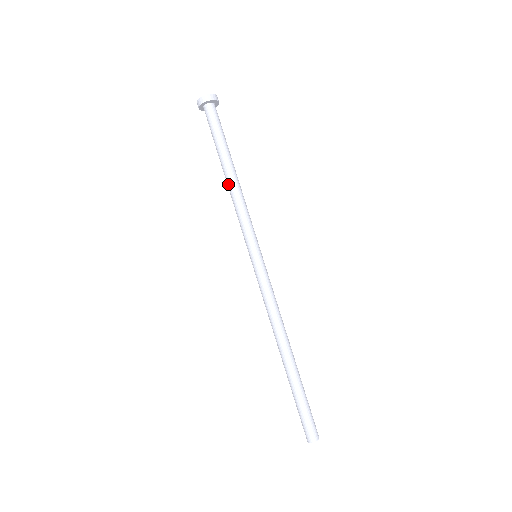
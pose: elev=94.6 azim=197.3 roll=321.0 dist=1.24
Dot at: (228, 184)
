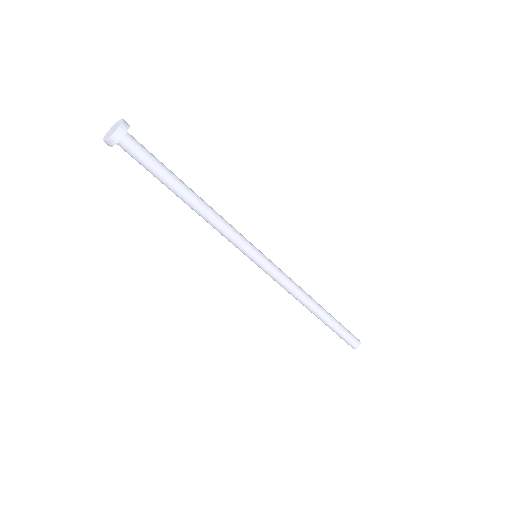
Dot at: (198, 211)
